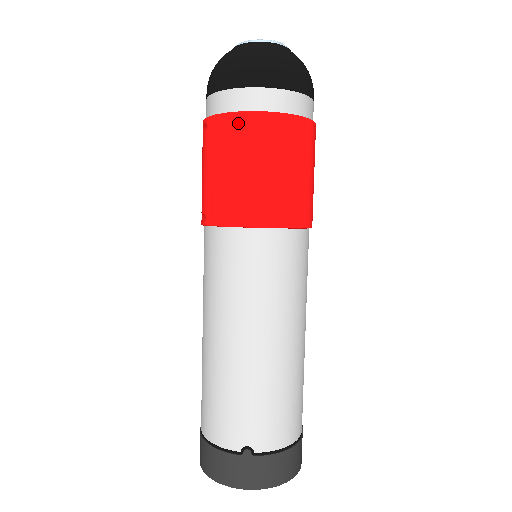
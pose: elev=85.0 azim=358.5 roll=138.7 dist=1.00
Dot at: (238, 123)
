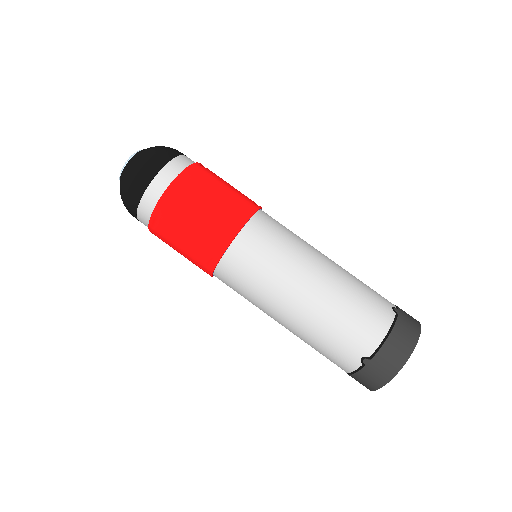
Dot at: (157, 222)
